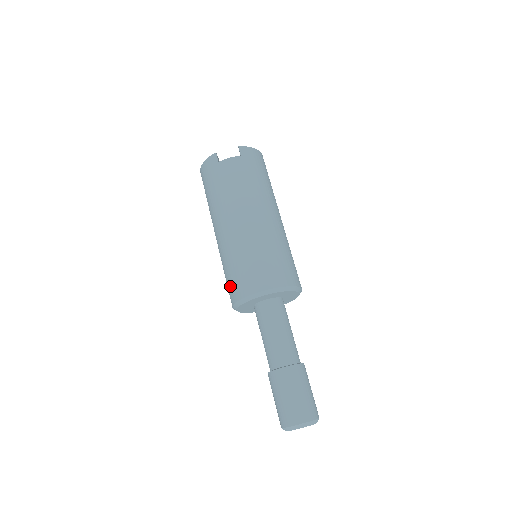
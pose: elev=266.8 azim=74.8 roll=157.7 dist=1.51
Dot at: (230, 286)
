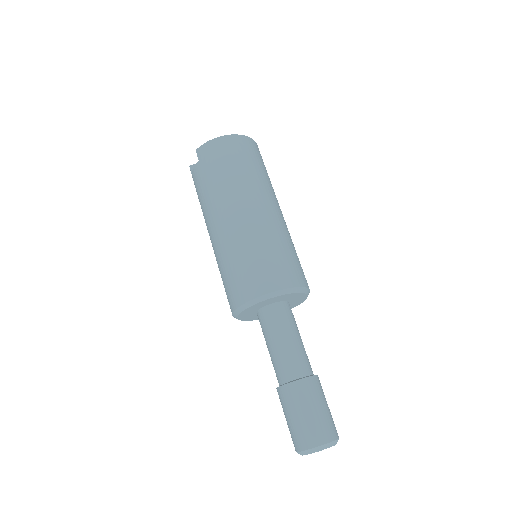
Dot at: occluded
